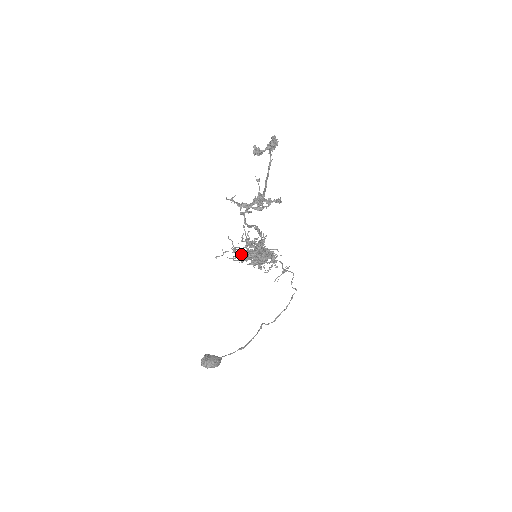
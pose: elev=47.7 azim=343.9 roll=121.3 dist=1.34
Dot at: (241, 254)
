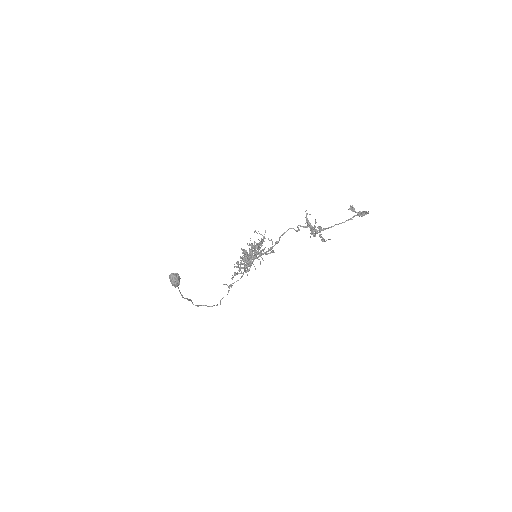
Dot at: (255, 246)
